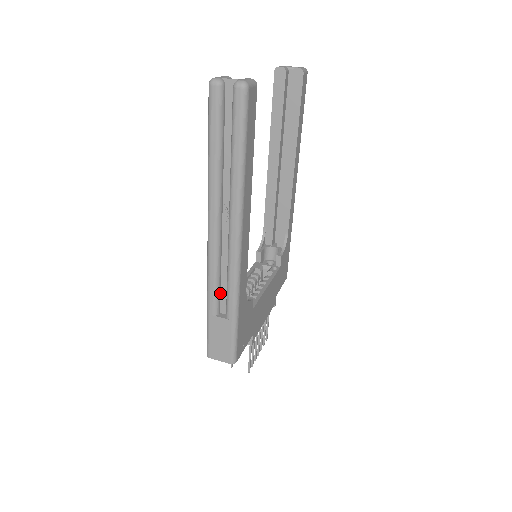
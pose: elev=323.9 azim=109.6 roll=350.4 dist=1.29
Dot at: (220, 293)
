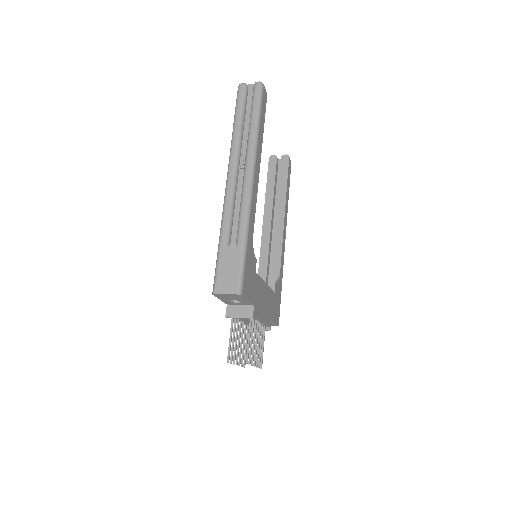
Dot at: (232, 228)
